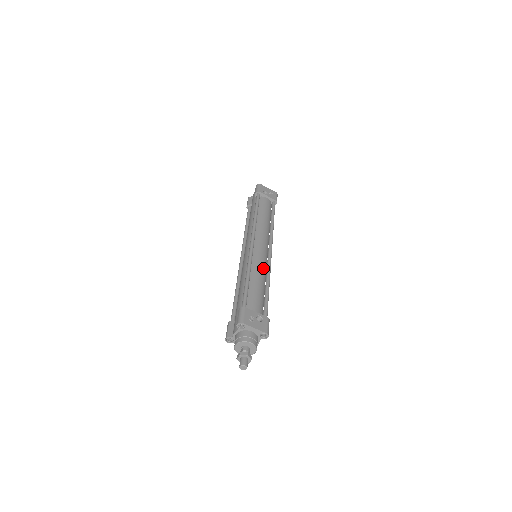
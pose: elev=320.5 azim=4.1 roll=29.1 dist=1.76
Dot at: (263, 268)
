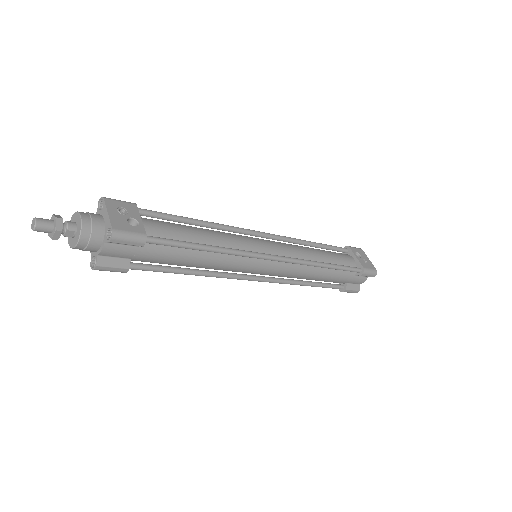
Dot at: (235, 244)
